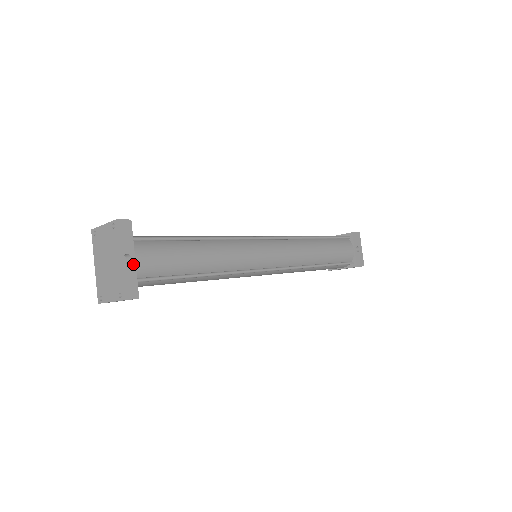
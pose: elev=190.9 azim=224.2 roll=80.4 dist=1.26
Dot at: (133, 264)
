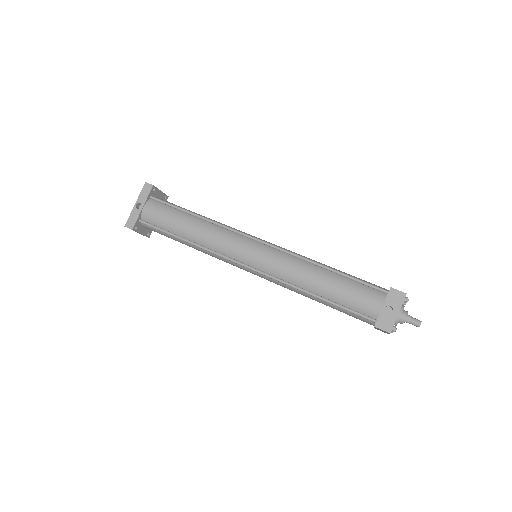
Dot at: (140, 210)
